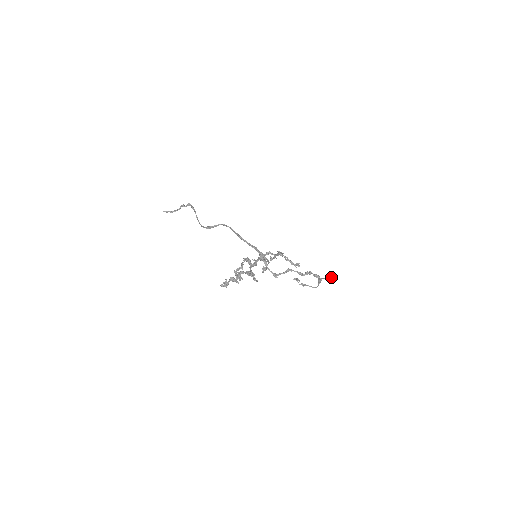
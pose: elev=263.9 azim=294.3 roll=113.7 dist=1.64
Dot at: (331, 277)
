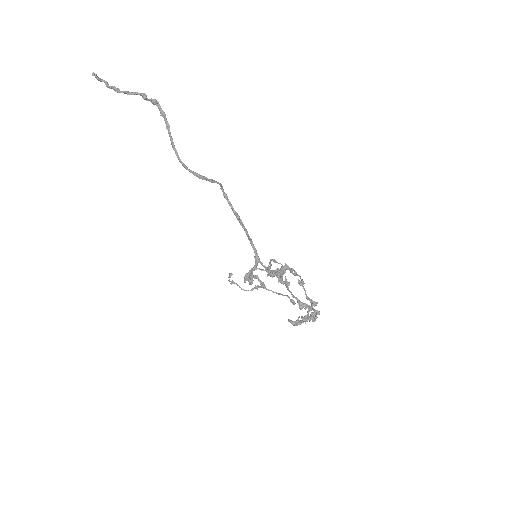
Dot at: occluded
